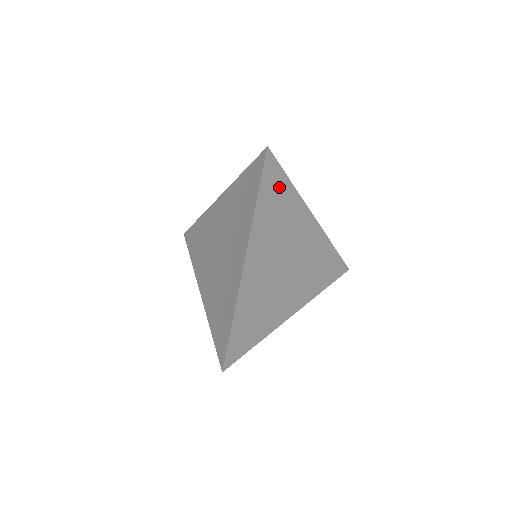
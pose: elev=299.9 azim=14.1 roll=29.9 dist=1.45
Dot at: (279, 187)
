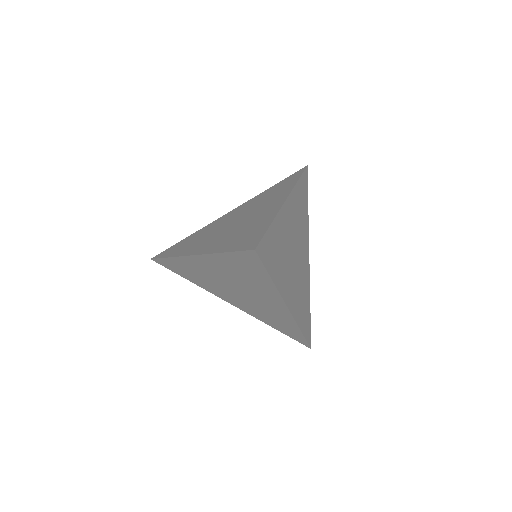
Dot at: (271, 244)
